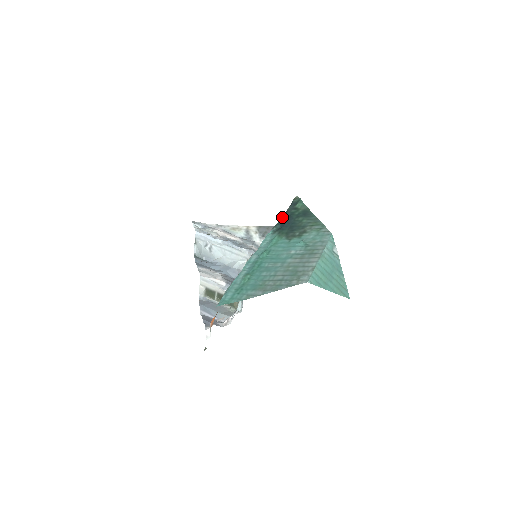
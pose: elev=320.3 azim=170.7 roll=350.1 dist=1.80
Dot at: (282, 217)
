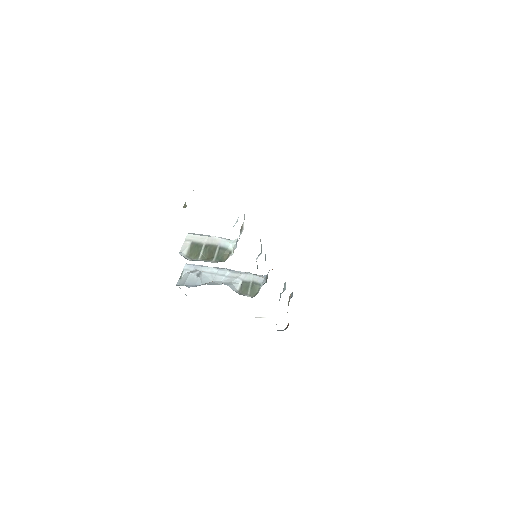
Dot at: occluded
